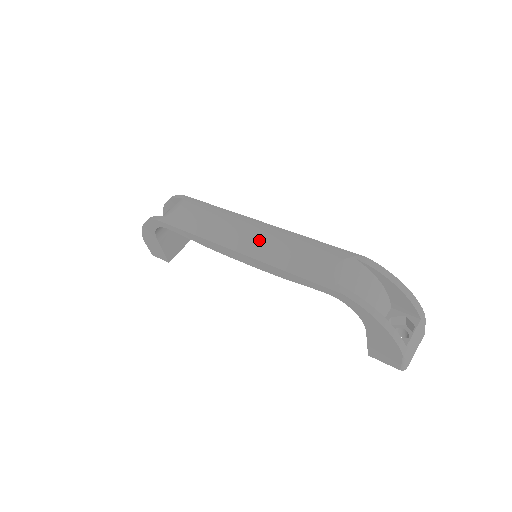
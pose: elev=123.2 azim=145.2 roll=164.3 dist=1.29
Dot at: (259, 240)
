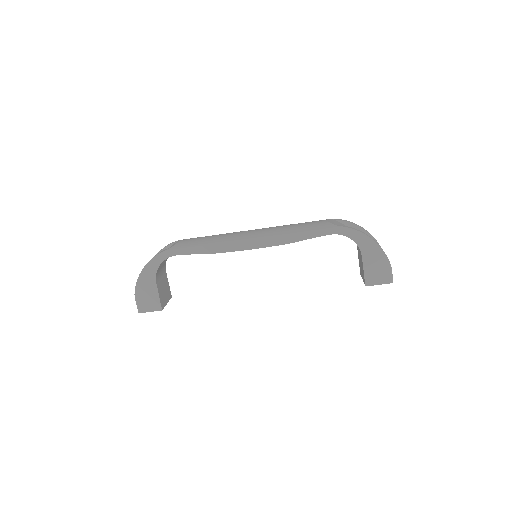
Dot at: (264, 230)
